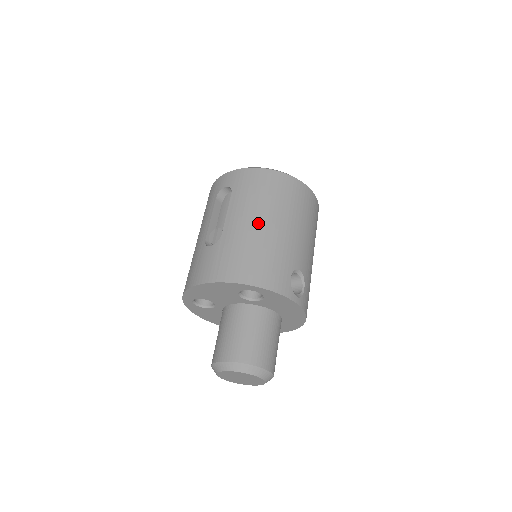
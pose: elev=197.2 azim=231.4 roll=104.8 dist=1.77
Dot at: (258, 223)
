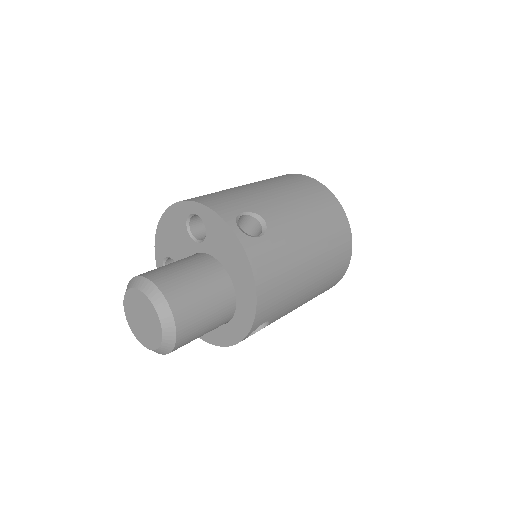
Dot at: (245, 185)
